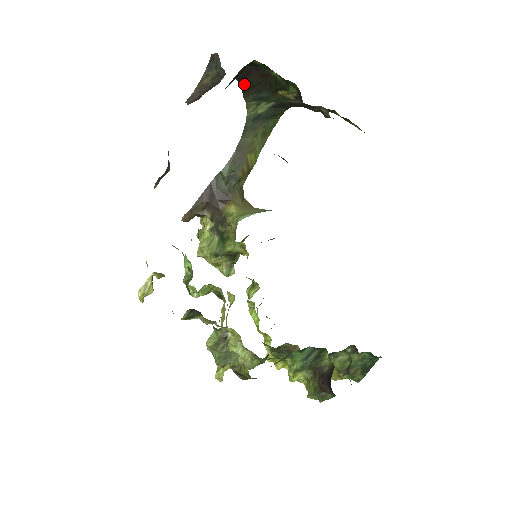
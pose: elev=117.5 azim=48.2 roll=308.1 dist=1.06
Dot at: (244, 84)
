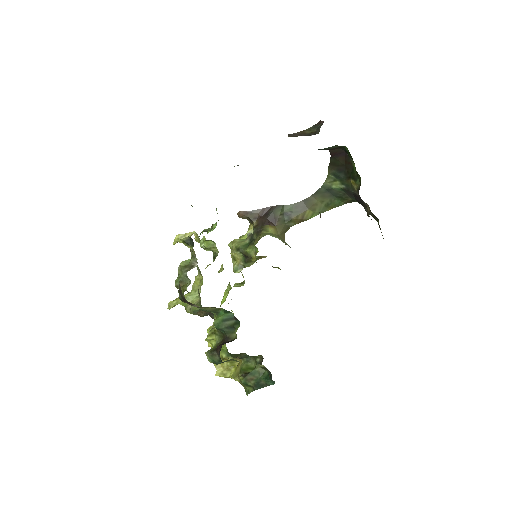
Dot at: (333, 159)
